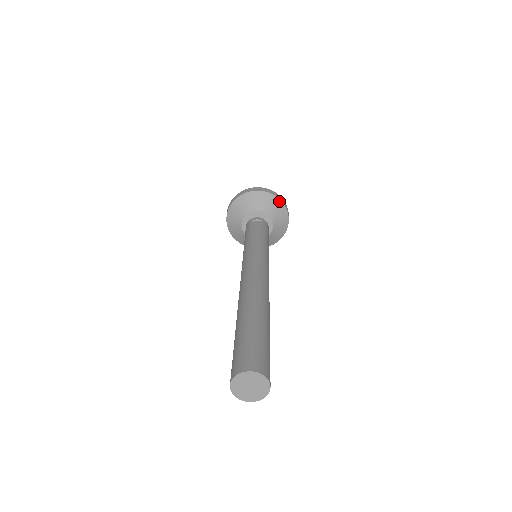
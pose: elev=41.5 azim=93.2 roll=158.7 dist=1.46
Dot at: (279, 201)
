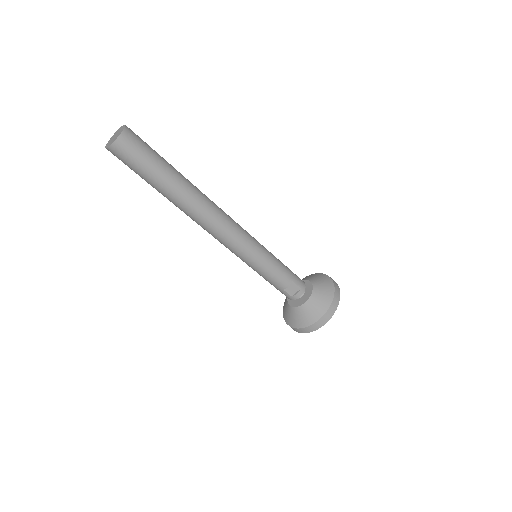
Dot at: (316, 274)
